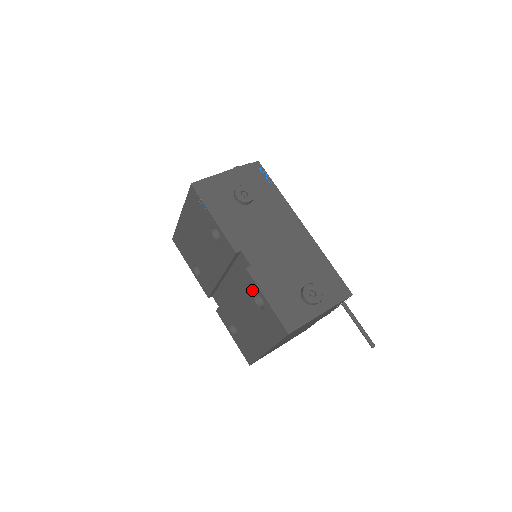
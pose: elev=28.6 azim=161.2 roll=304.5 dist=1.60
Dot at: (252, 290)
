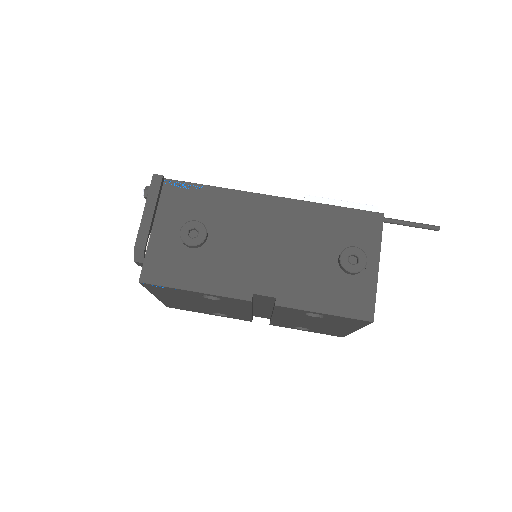
Dot at: (298, 313)
